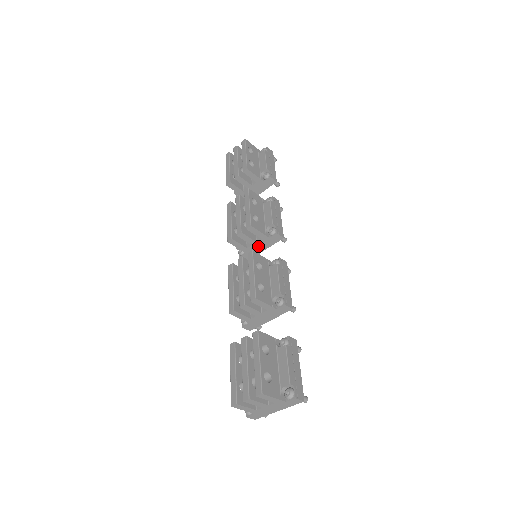
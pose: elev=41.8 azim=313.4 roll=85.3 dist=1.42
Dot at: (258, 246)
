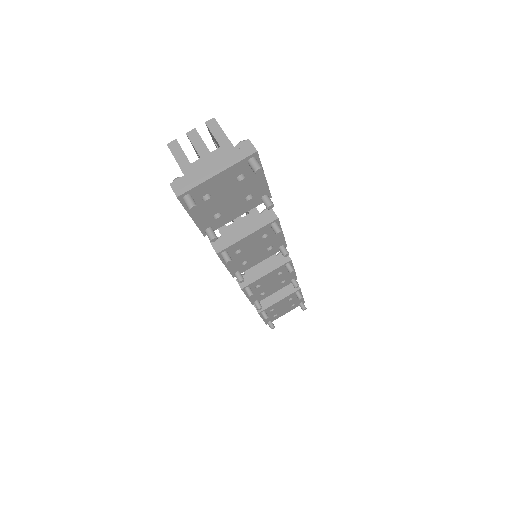
Dot at: (261, 266)
